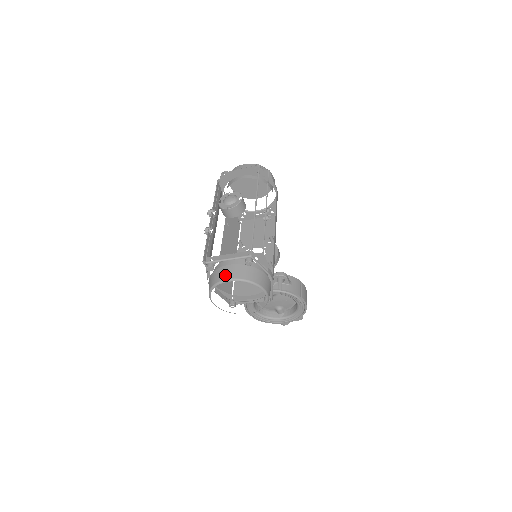
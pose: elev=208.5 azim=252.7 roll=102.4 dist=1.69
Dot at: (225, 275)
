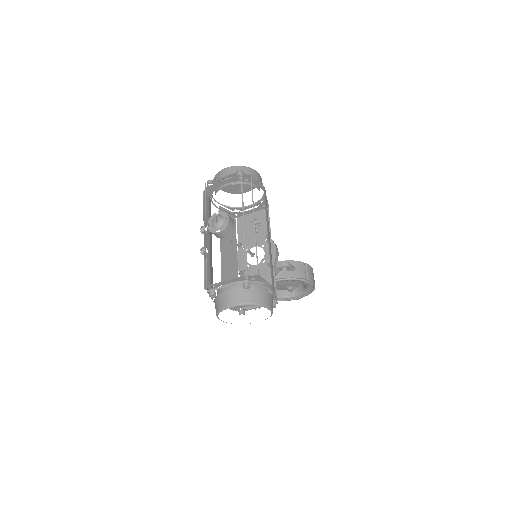
Dot at: (227, 301)
